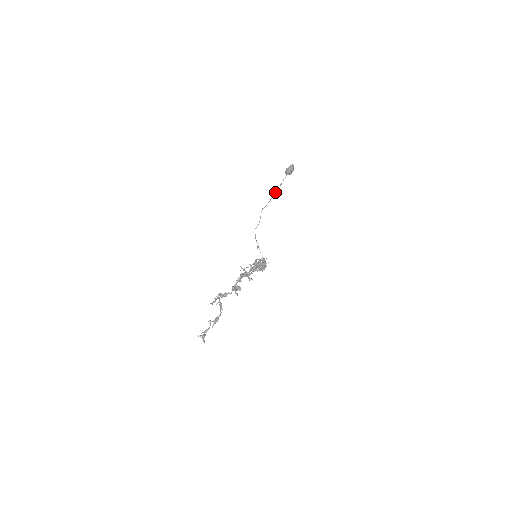
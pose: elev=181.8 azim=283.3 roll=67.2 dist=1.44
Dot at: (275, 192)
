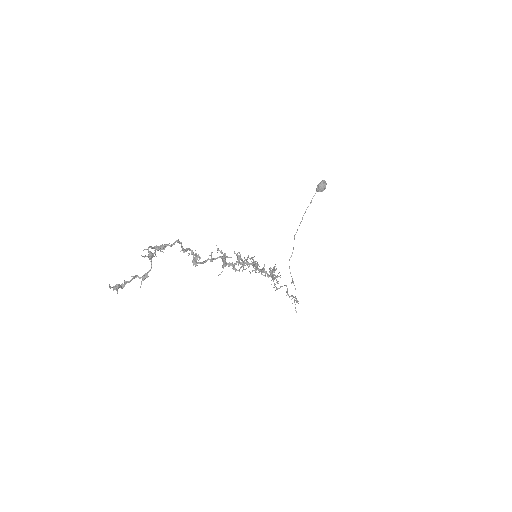
Dot at: (305, 212)
